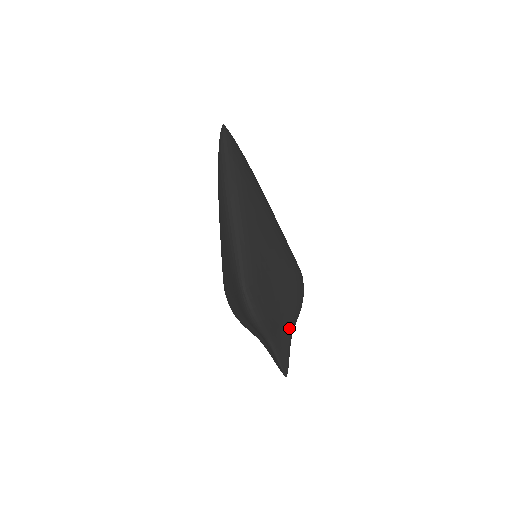
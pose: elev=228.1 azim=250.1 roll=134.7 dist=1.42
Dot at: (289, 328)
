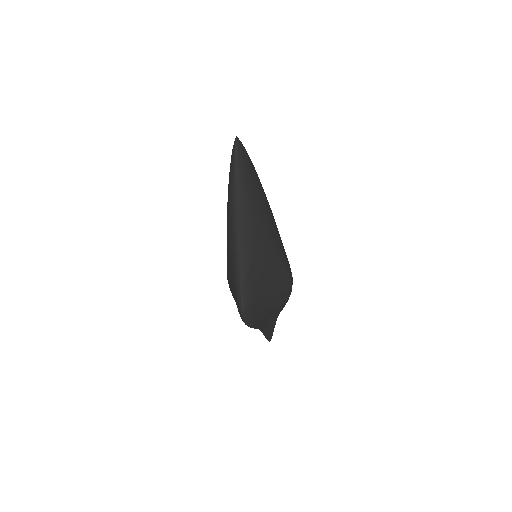
Dot at: (276, 315)
